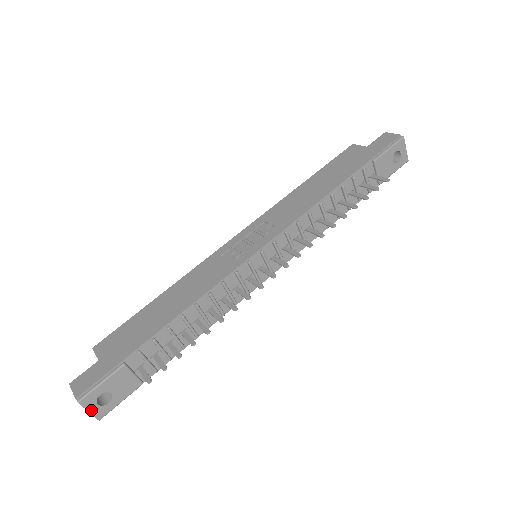
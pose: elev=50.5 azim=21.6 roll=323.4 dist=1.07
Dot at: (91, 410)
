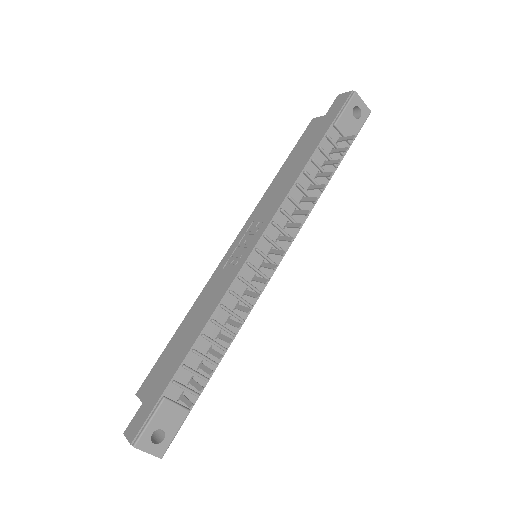
Dot at: (149, 451)
